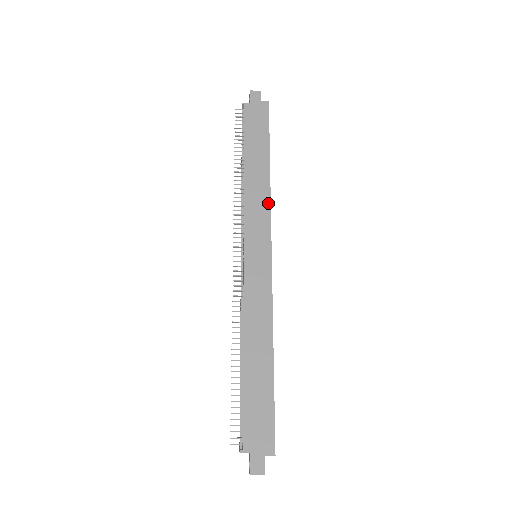
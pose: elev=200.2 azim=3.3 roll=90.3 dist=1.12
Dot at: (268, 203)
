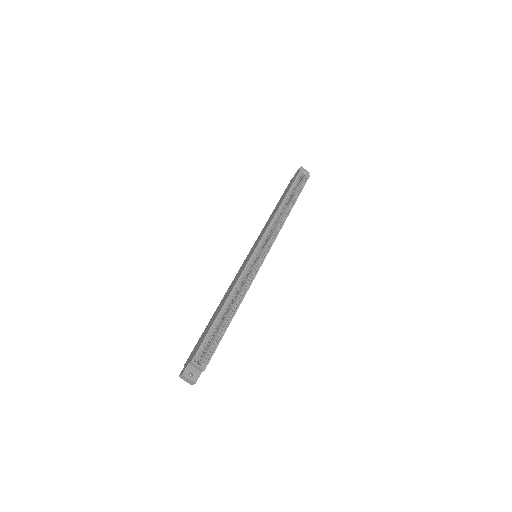
Dot at: (270, 222)
